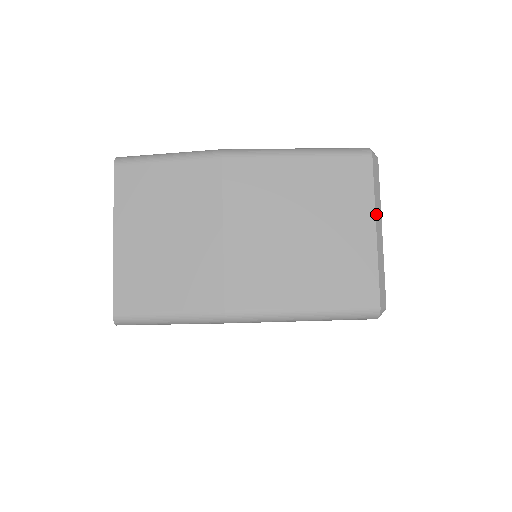
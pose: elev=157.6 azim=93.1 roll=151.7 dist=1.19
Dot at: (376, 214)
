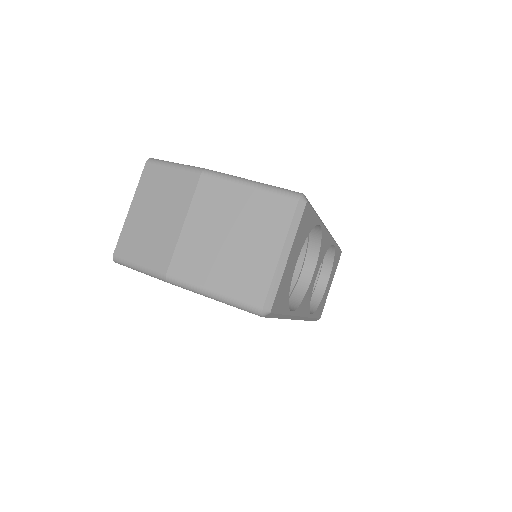
Dot at: (286, 242)
